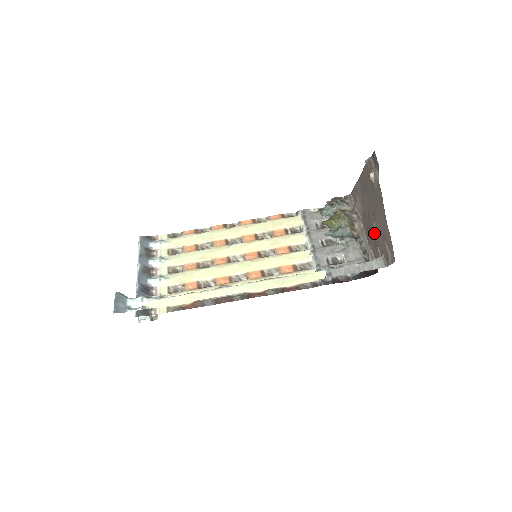
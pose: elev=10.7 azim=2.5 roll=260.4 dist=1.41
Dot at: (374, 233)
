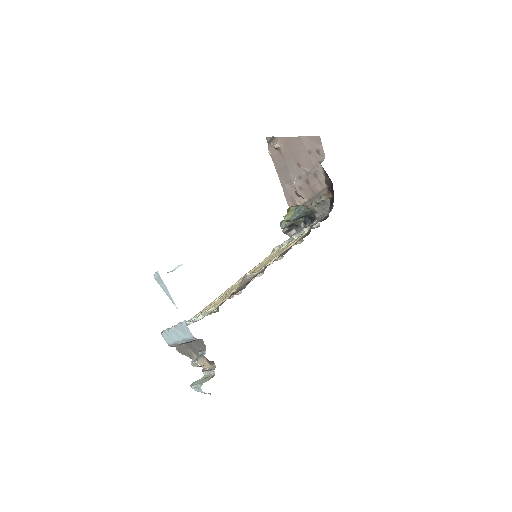
Dot at: (308, 172)
